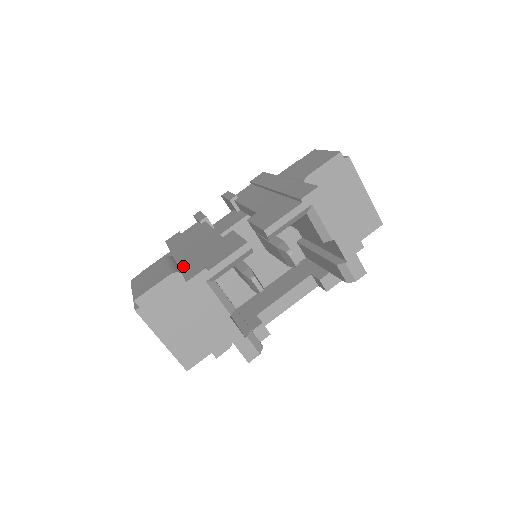
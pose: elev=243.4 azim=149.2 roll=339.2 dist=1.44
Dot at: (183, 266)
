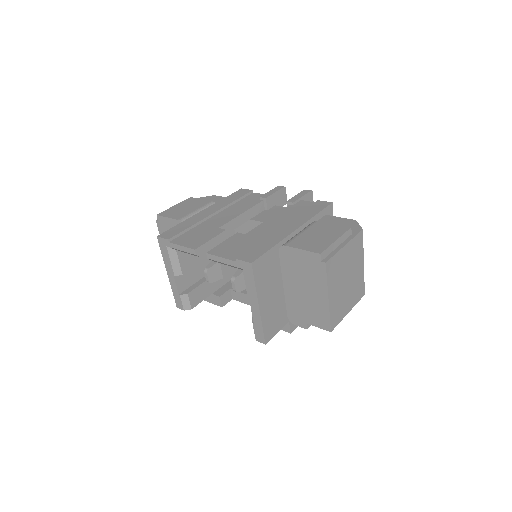
Dot at: (183, 223)
